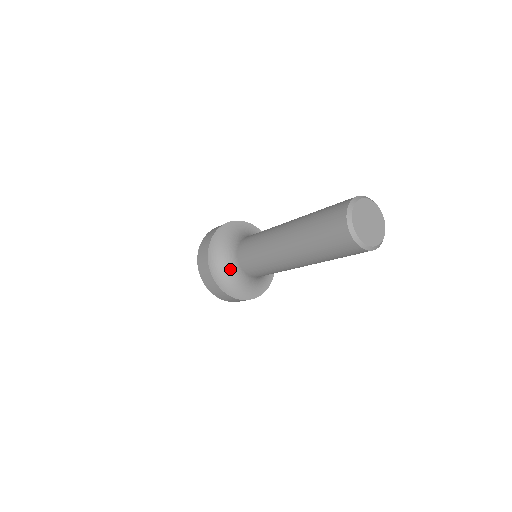
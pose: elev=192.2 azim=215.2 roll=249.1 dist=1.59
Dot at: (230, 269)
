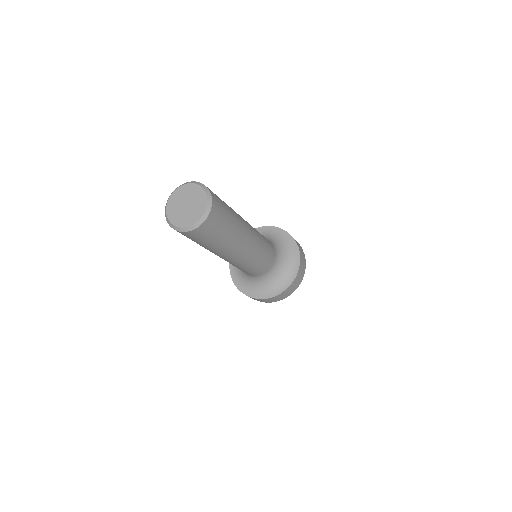
Dot at: (241, 270)
